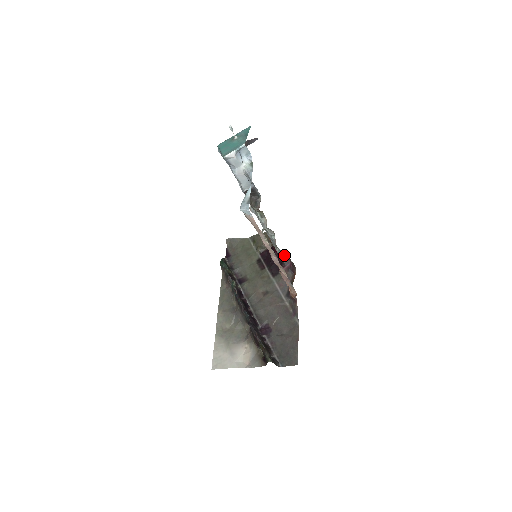
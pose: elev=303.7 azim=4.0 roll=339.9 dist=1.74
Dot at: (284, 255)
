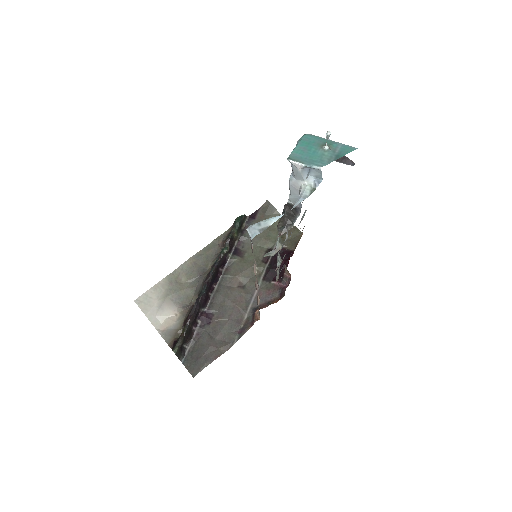
Dot at: (289, 274)
